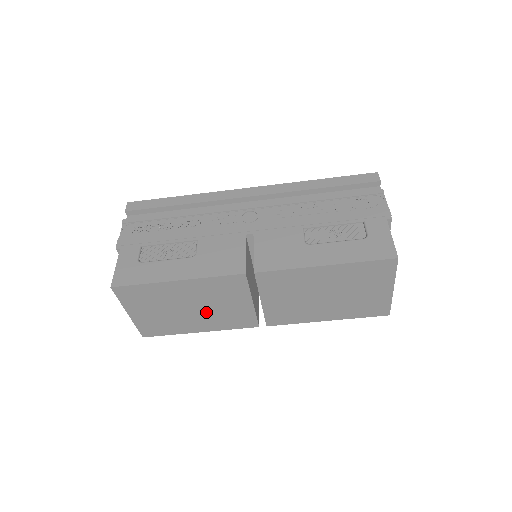
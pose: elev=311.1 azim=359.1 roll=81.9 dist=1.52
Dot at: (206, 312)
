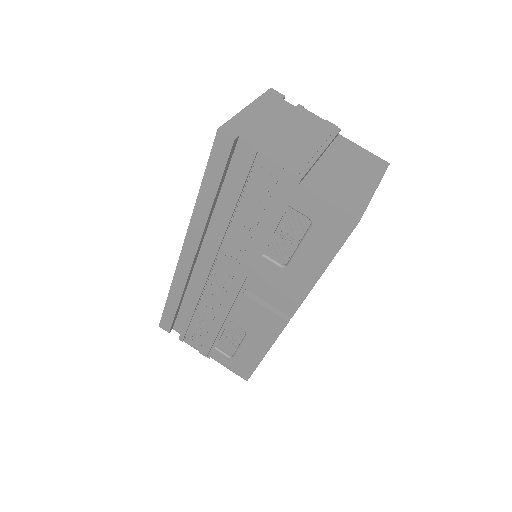
Dot at: occluded
